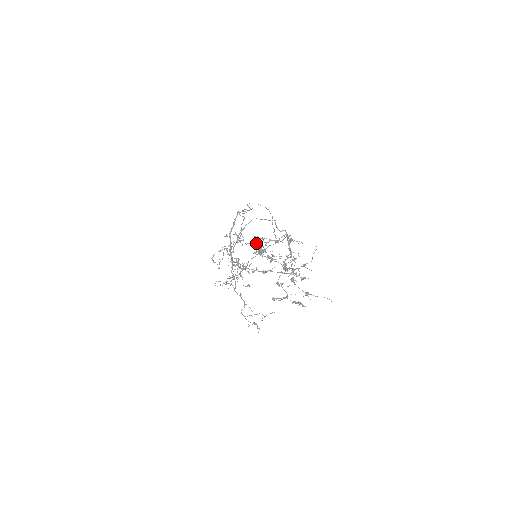
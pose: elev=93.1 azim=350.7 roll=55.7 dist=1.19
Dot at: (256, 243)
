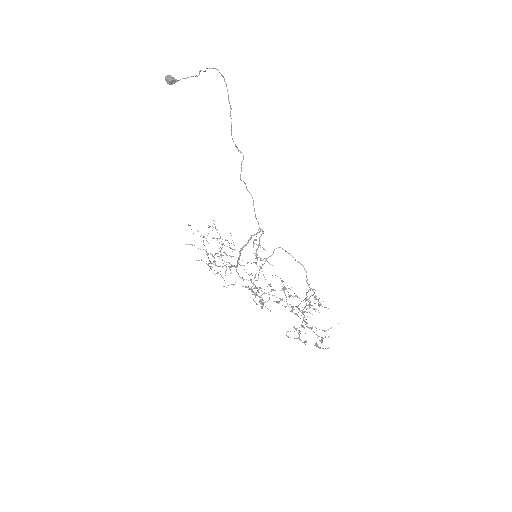
Dot at: (260, 245)
